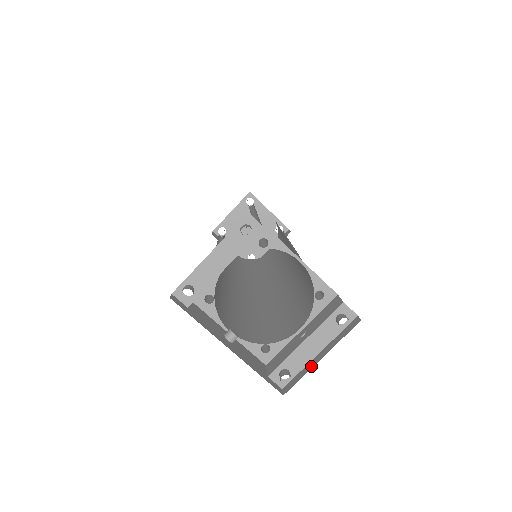
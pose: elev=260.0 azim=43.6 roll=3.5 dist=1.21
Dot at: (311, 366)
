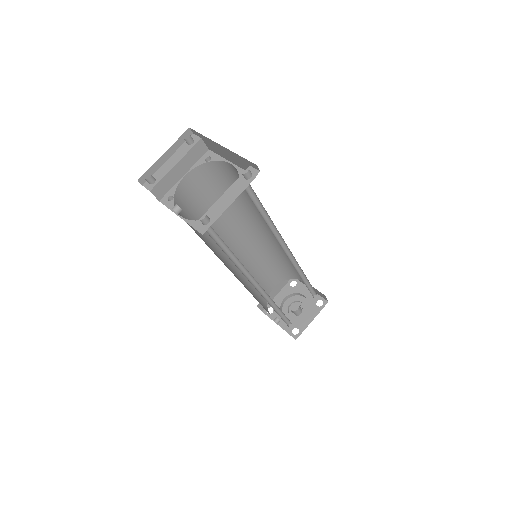
Dot at: occluded
